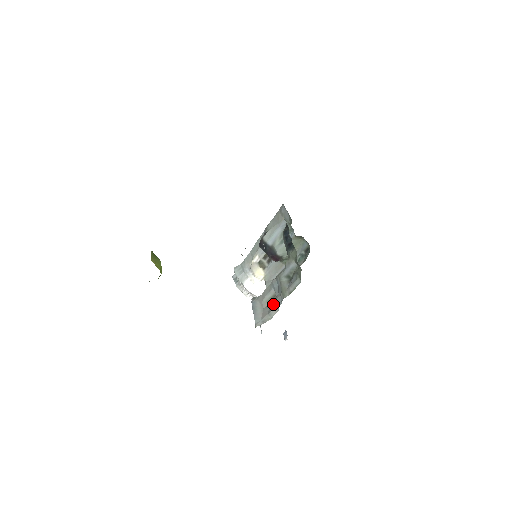
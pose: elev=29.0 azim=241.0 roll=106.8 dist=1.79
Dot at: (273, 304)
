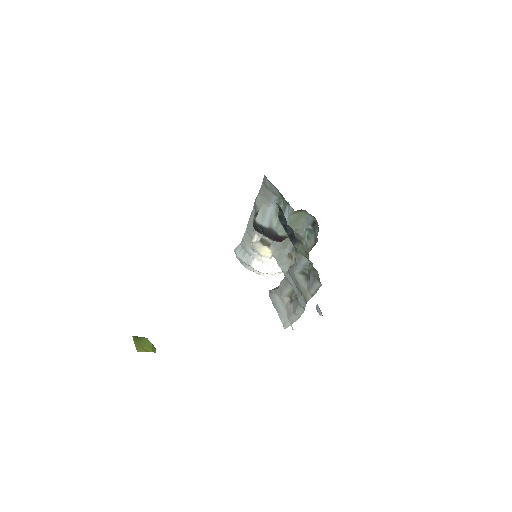
Dot at: (296, 302)
